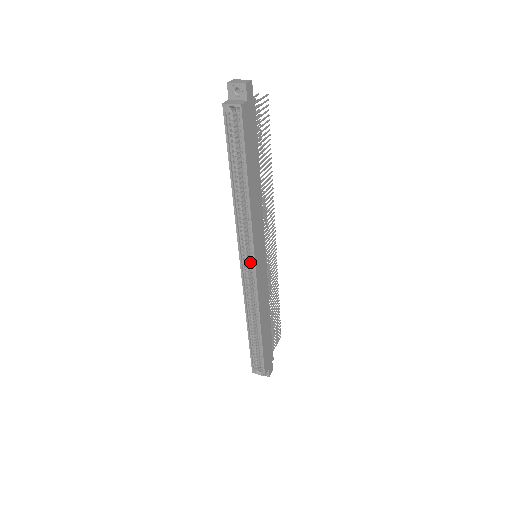
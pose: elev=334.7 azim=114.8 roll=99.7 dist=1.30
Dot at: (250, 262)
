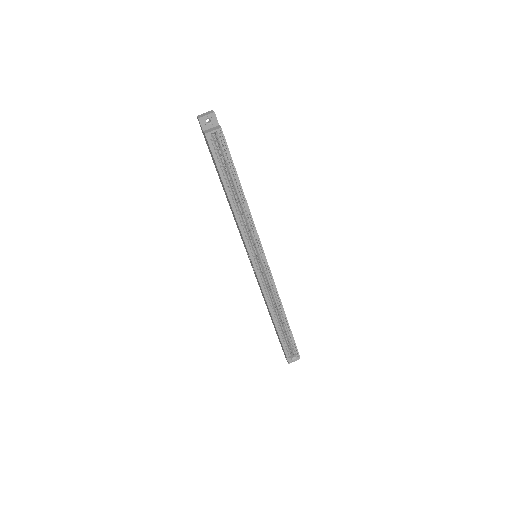
Dot at: occluded
